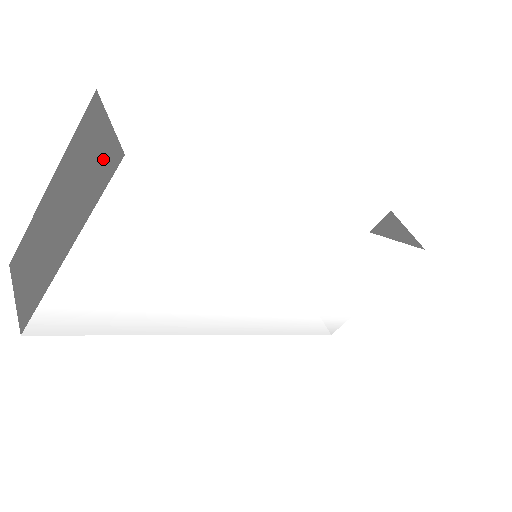
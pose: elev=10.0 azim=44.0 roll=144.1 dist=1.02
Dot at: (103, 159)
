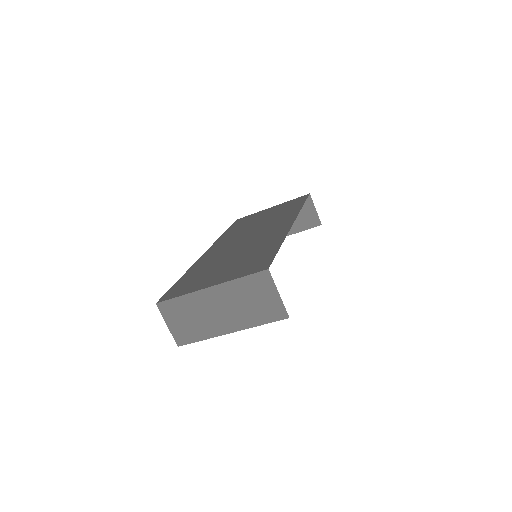
Dot at: (271, 309)
